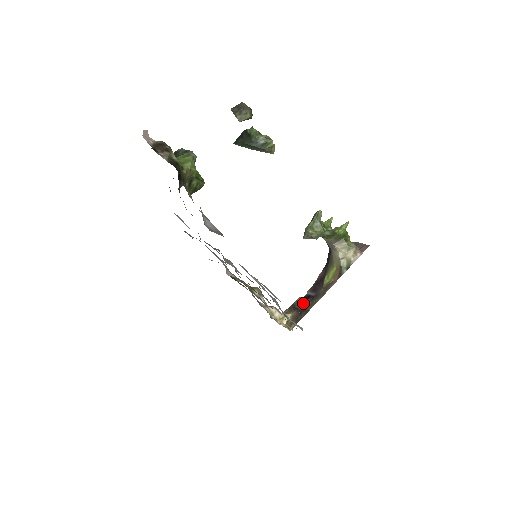
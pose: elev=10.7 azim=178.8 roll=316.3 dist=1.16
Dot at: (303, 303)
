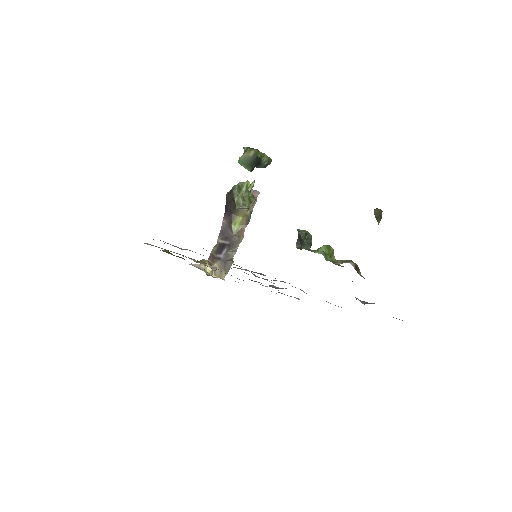
Dot at: (222, 252)
